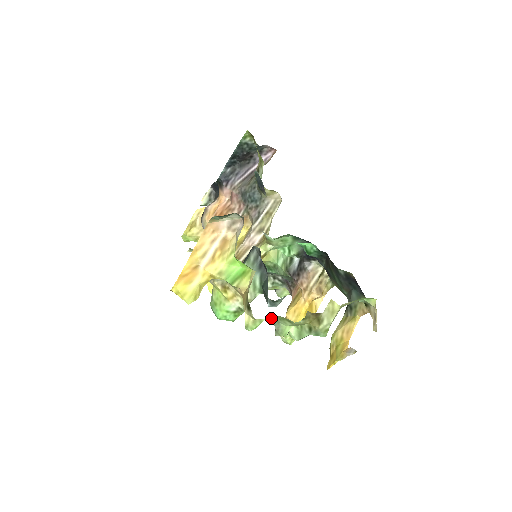
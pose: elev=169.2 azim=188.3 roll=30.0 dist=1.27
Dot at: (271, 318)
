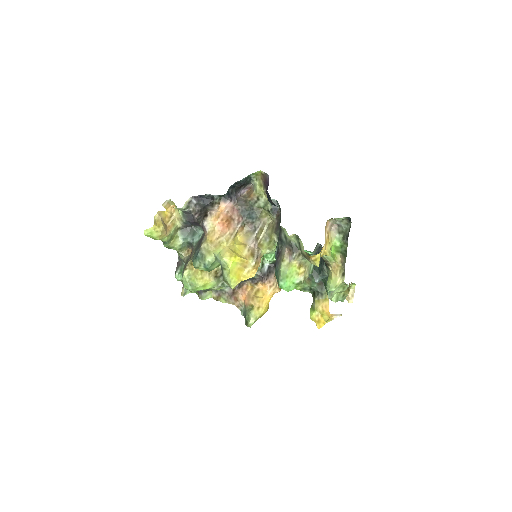
Dot at: occluded
